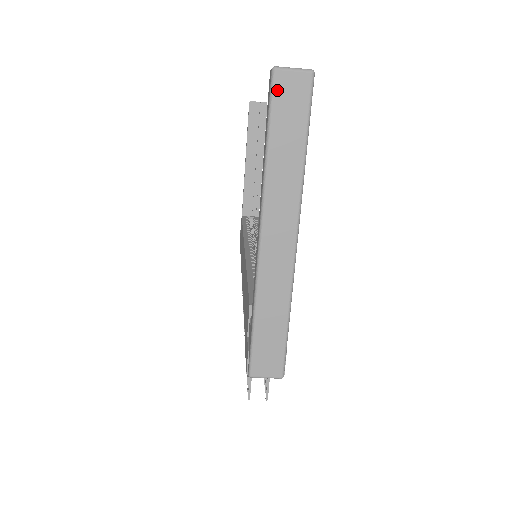
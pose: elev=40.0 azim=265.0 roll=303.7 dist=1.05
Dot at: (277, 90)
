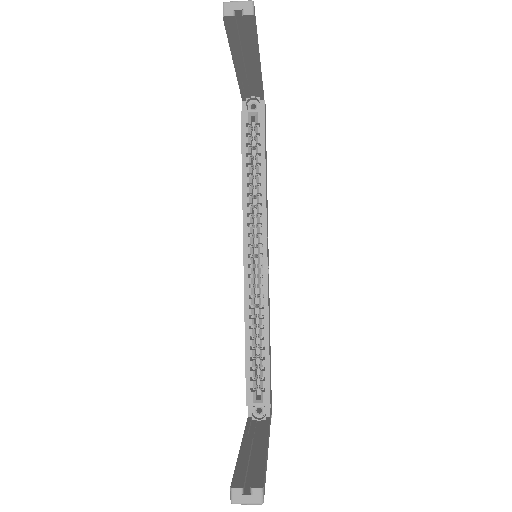
Dot at: occluded
